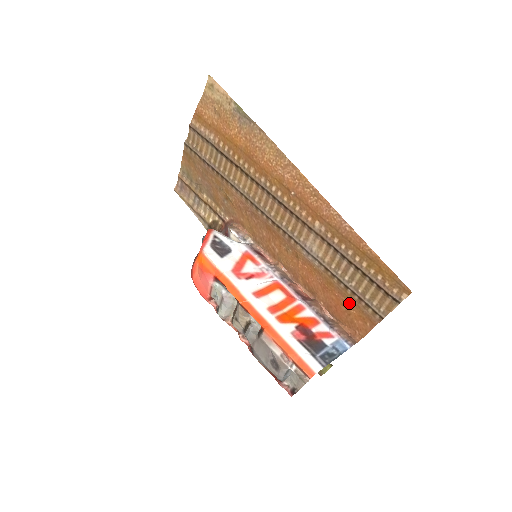
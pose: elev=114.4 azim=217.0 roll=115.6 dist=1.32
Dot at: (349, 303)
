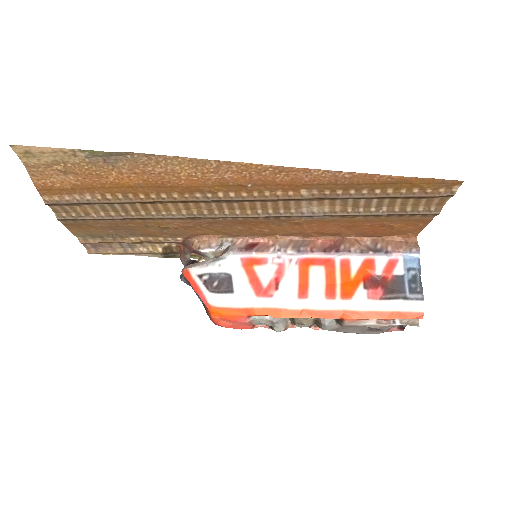
Dot at: (388, 223)
